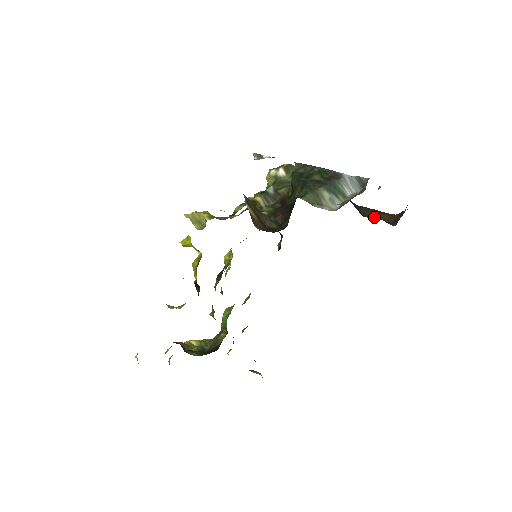
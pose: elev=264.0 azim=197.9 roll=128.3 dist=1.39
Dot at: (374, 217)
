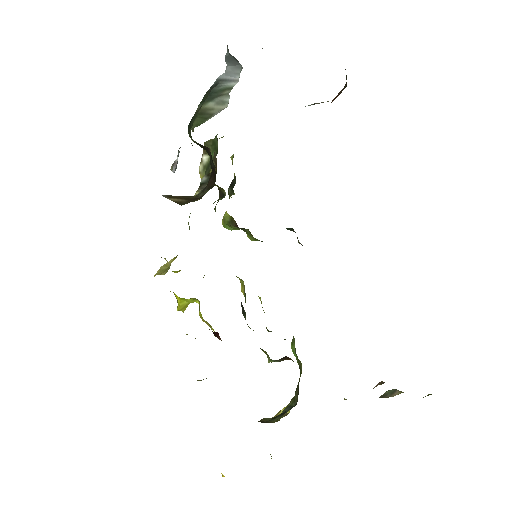
Dot at: occluded
